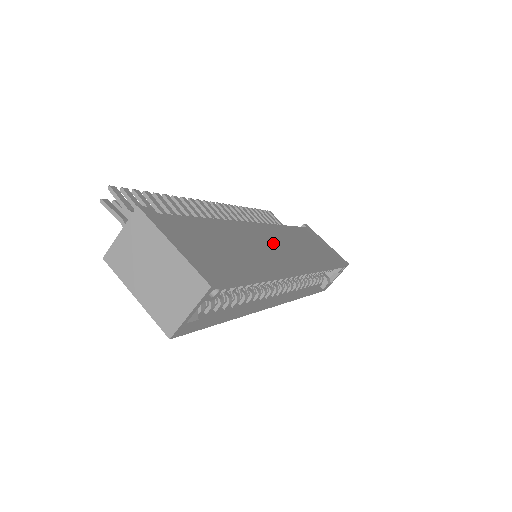
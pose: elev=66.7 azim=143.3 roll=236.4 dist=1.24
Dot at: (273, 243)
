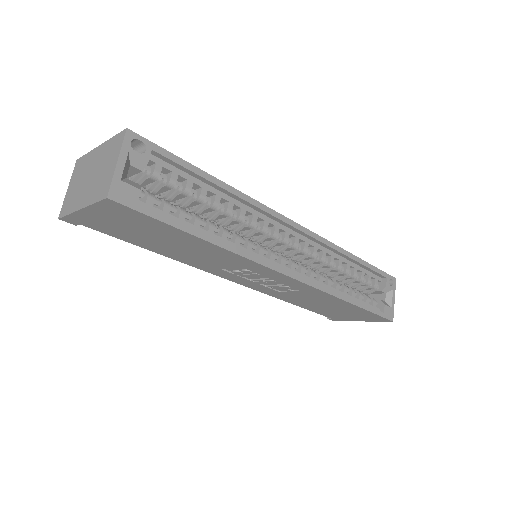
Dot at: occluded
